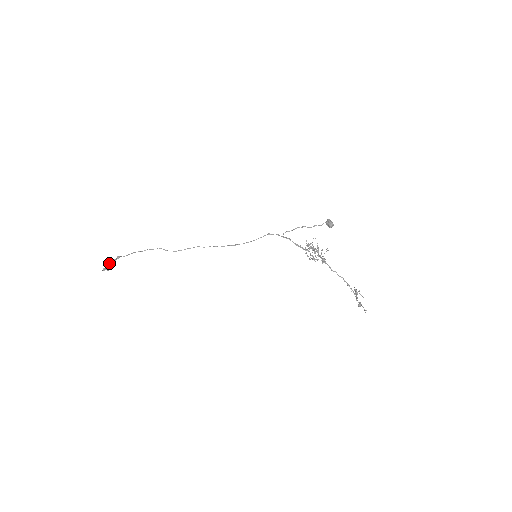
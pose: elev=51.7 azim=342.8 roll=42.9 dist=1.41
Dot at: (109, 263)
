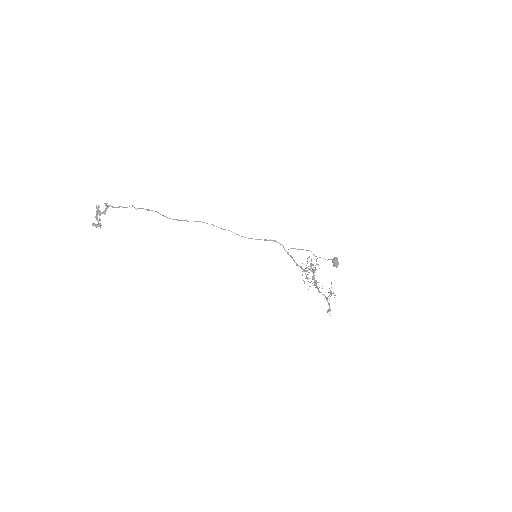
Dot at: (97, 214)
